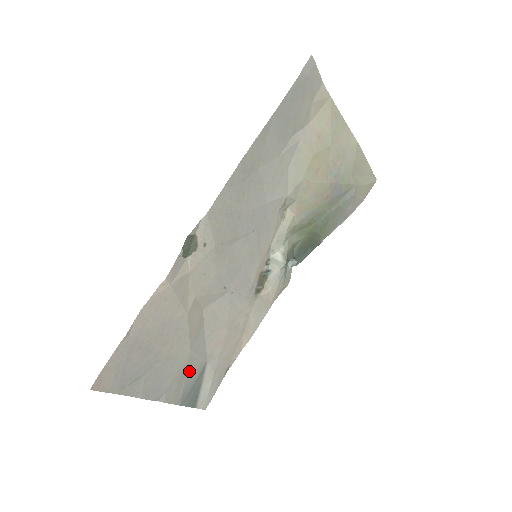
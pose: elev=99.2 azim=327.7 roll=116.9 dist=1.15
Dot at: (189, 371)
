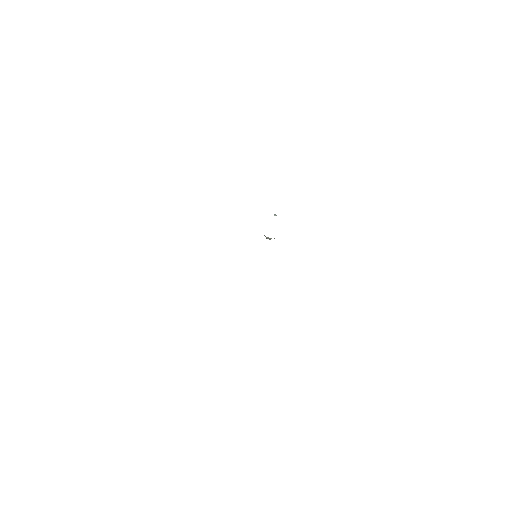
Dot at: occluded
